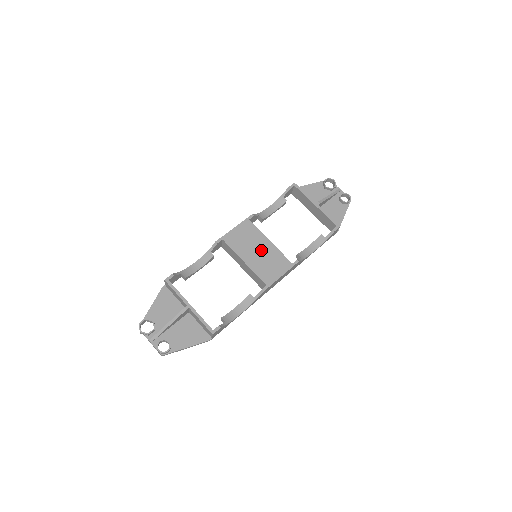
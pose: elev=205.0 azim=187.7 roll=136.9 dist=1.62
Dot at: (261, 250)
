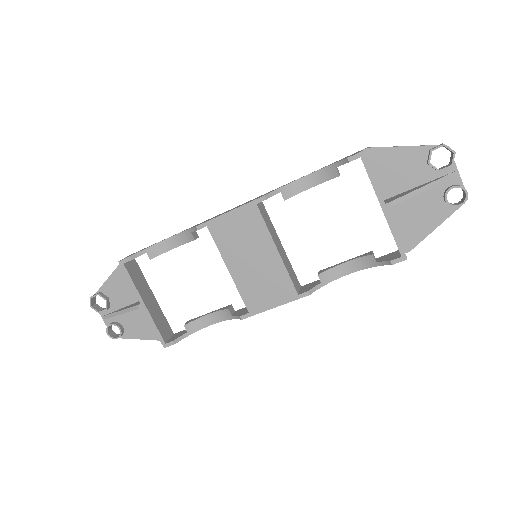
Dot at: (258, 260)
